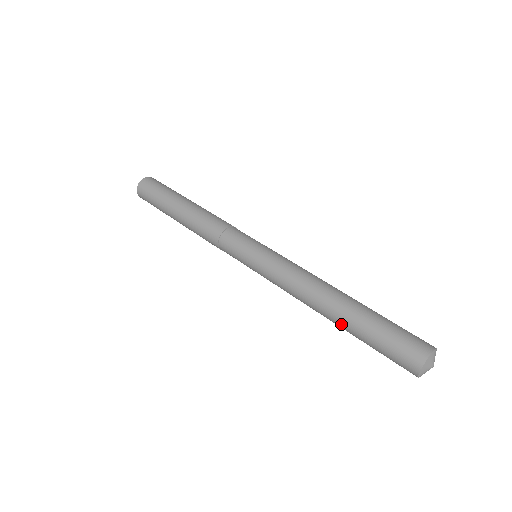
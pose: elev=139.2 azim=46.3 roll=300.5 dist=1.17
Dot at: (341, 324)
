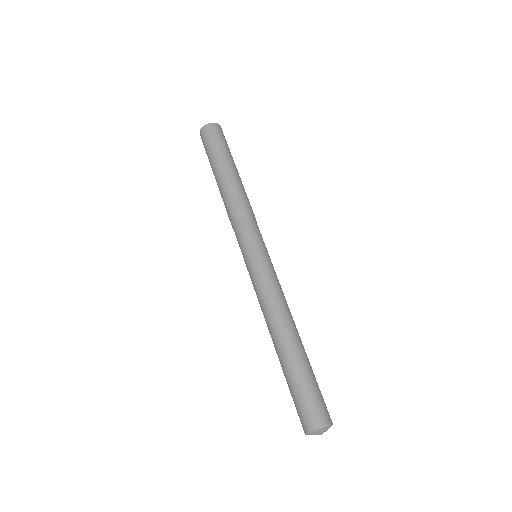
Dot at: occluded
